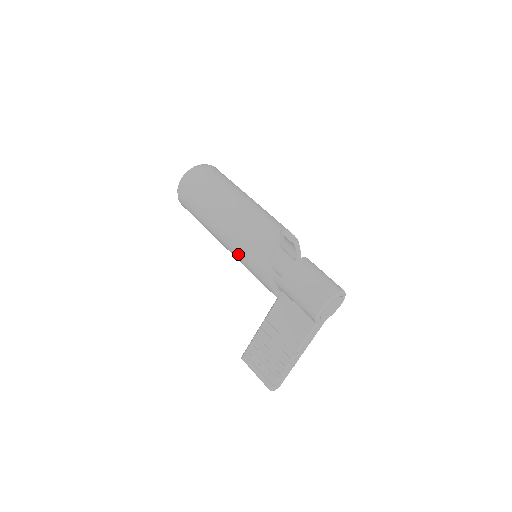
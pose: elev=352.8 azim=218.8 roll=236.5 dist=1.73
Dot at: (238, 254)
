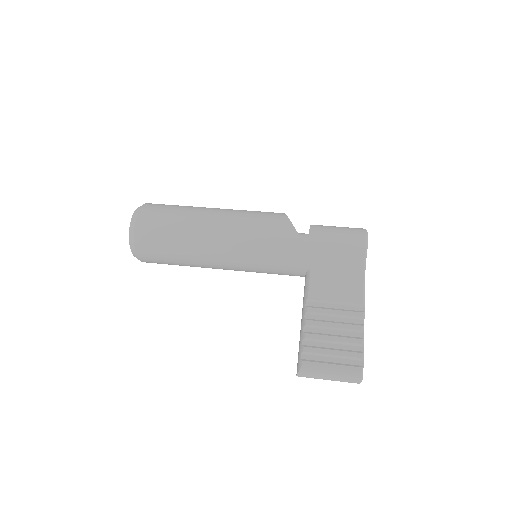
Dot at: (249, 239)
